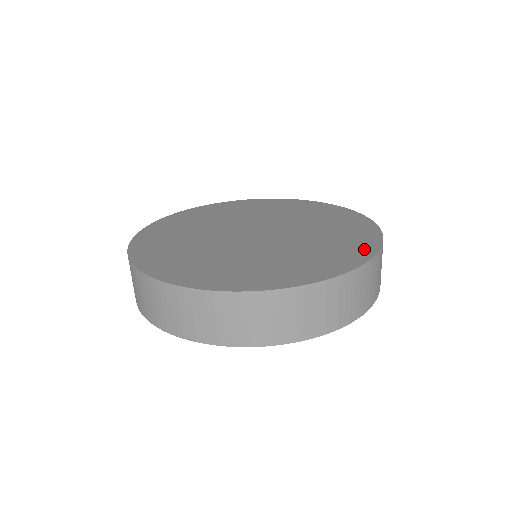
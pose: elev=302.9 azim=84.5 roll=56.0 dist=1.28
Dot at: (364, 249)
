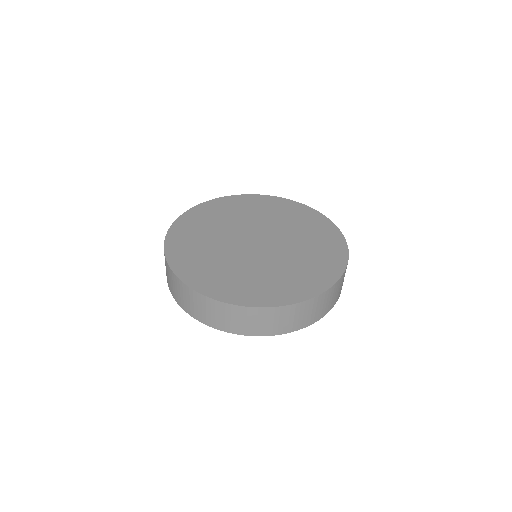
Dot at: (338, 244)
